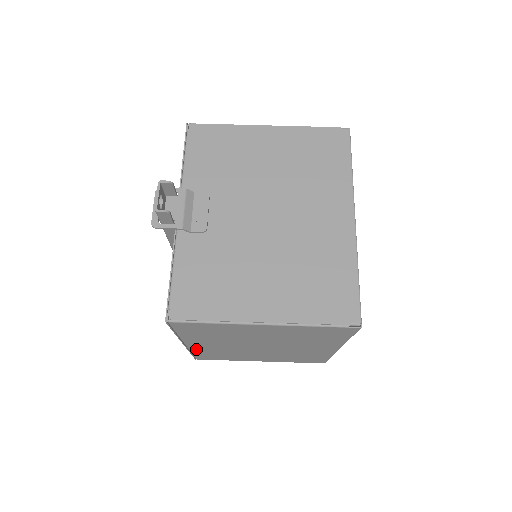
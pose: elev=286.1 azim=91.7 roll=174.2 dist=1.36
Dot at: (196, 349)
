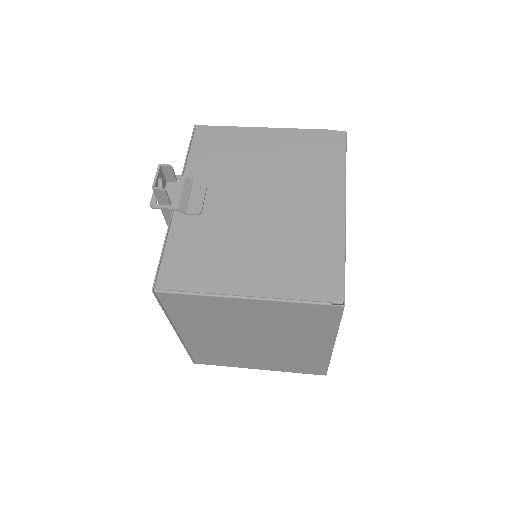
Dot at: (191, 343)
